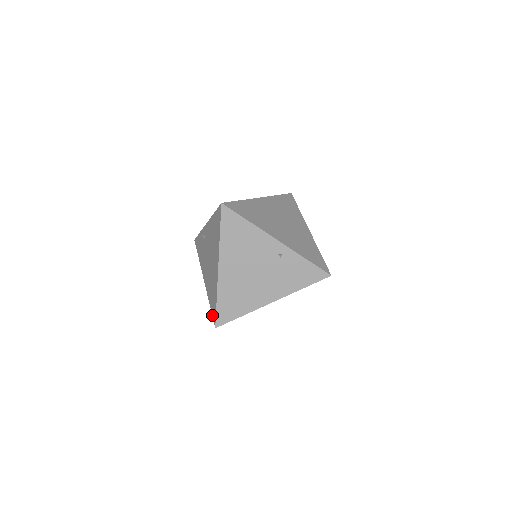
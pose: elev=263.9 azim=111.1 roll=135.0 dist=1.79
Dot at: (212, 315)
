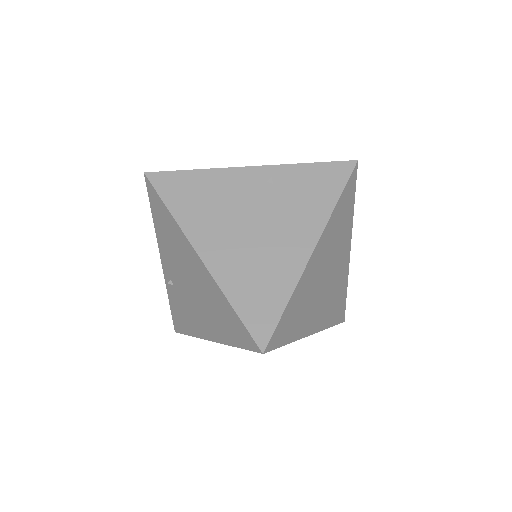
Dot at: (246, 349)
